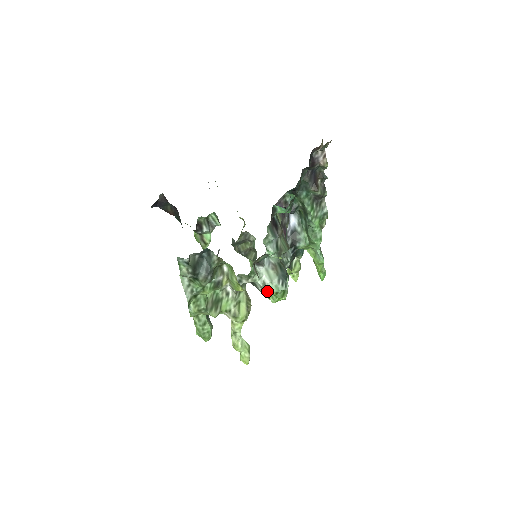
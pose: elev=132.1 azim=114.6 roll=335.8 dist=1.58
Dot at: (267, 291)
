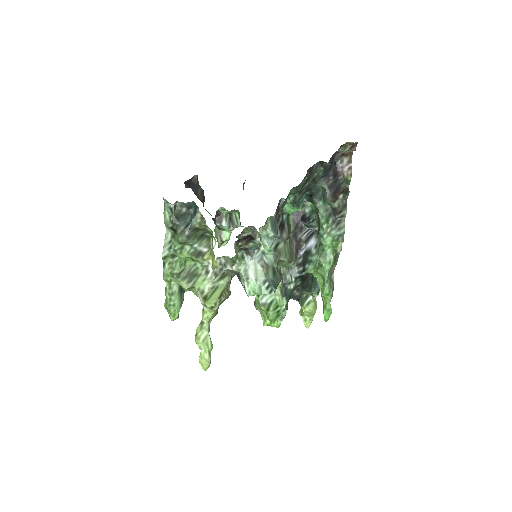
Dot at: (250, 289)
